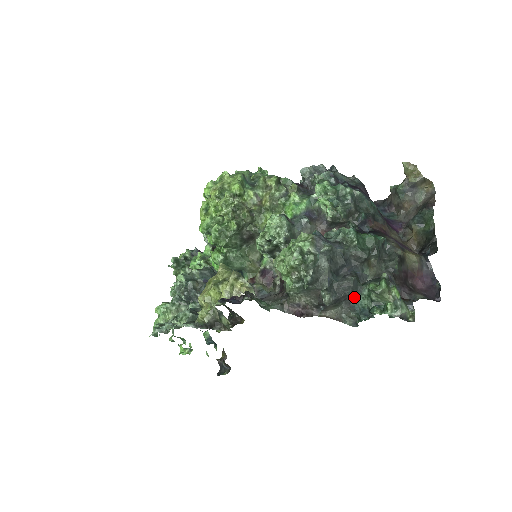
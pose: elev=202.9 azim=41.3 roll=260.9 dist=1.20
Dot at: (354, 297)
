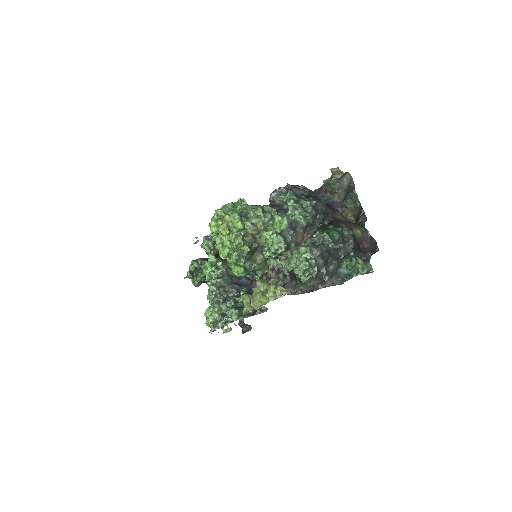
Dot at: (339, 271)
